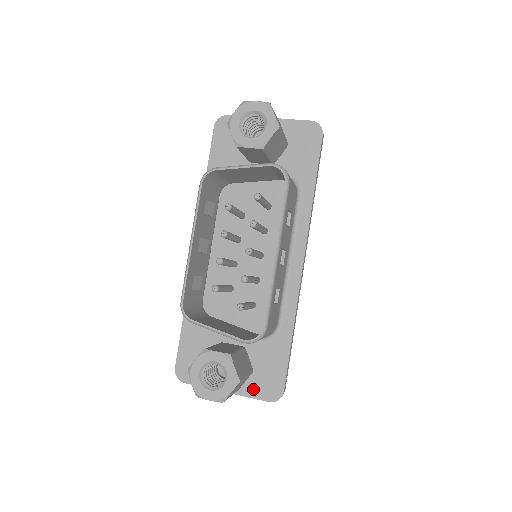
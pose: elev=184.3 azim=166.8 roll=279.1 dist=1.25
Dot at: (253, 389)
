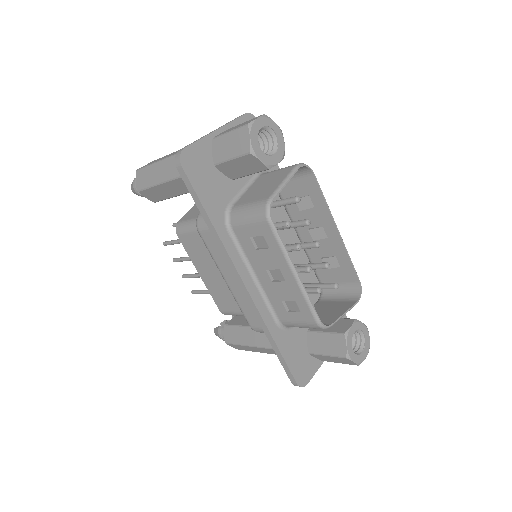
Dot at: occluded
